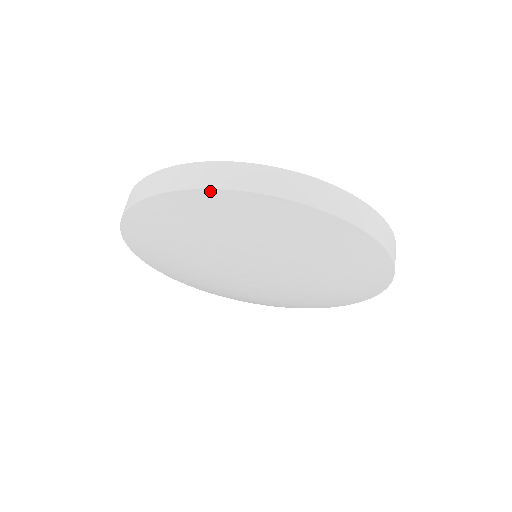
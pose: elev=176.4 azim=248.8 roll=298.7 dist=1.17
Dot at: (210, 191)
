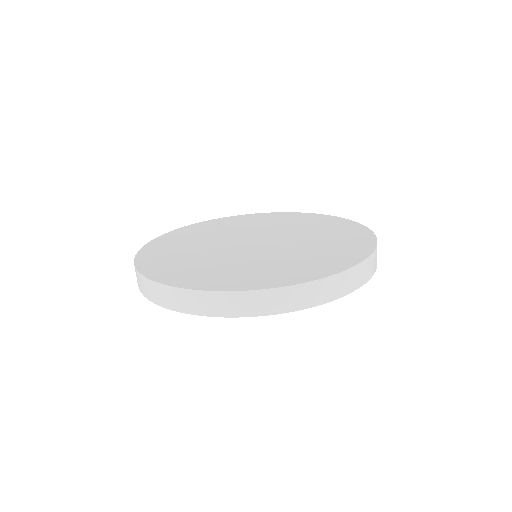
Dot at: (174, 310)
